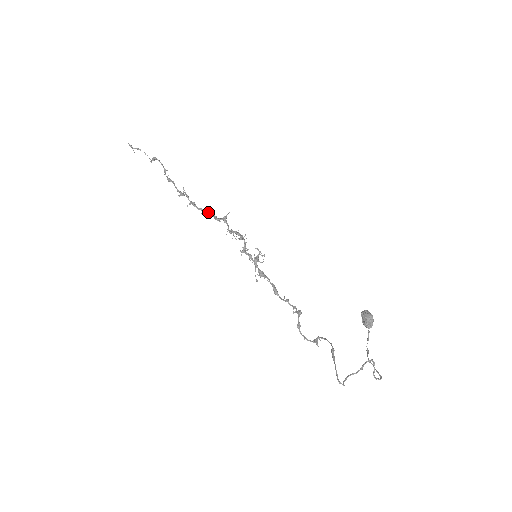
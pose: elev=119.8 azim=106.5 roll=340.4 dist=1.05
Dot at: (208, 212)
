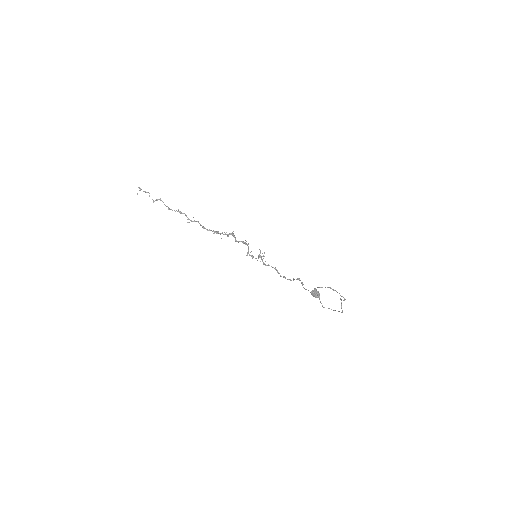
Dot at: (217, 231)
